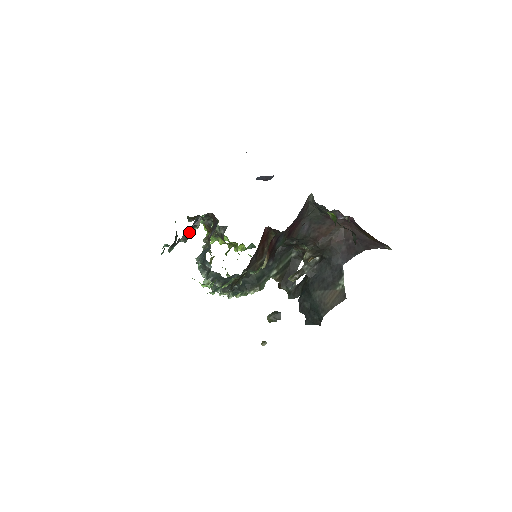
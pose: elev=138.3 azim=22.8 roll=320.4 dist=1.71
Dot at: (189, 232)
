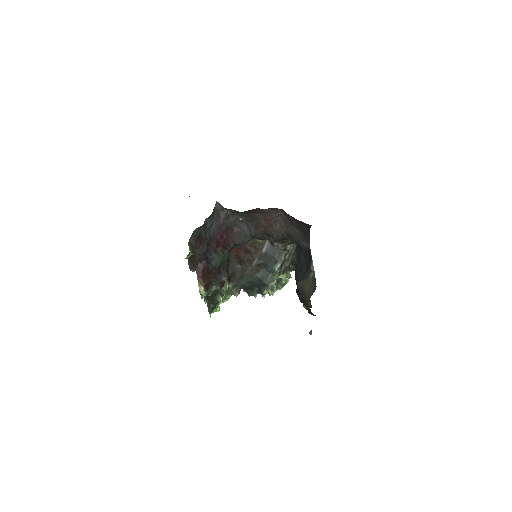
Dot at: occluded
